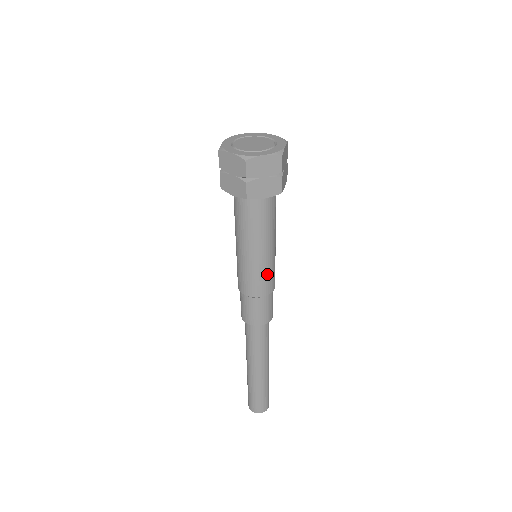
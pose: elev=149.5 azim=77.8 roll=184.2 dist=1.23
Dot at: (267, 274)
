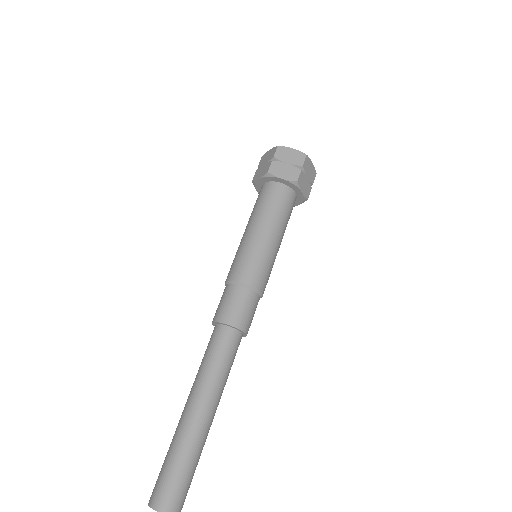
Dot at: (259, 261)
